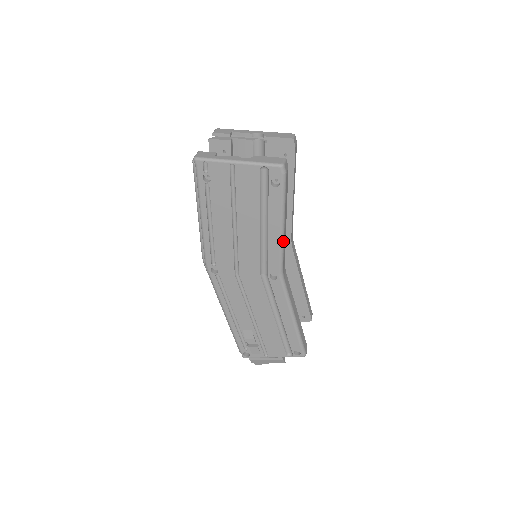
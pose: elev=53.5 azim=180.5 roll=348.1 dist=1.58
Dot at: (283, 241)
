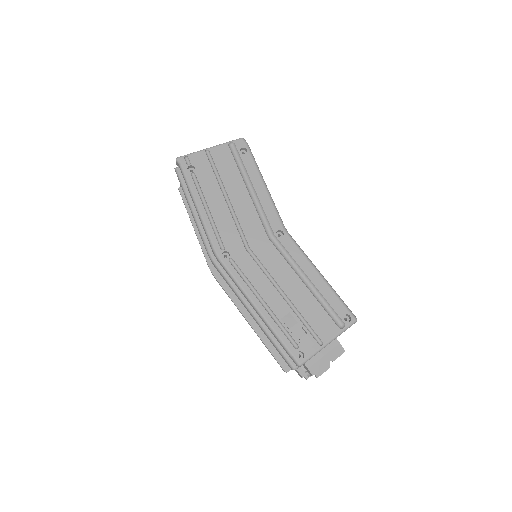
Dot at: (271, 197)
